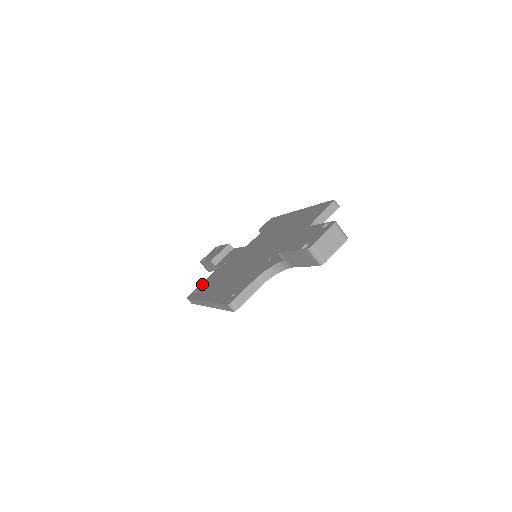
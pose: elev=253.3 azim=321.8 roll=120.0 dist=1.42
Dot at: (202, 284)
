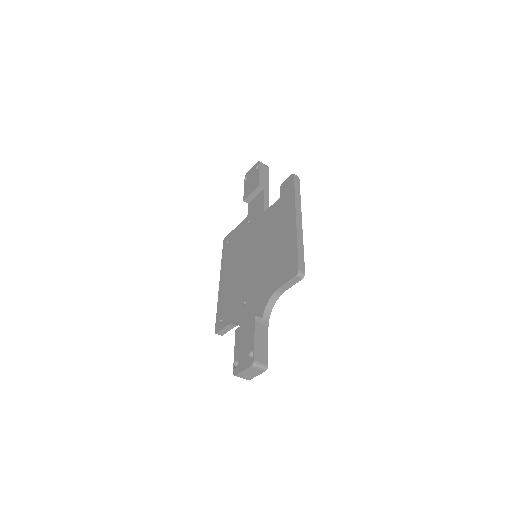
Dot at: (232, 234)
